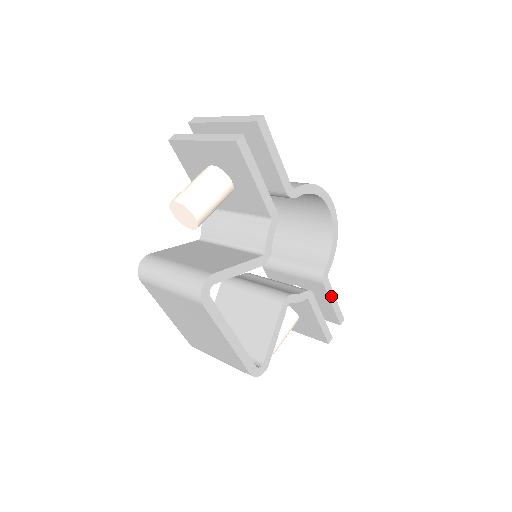
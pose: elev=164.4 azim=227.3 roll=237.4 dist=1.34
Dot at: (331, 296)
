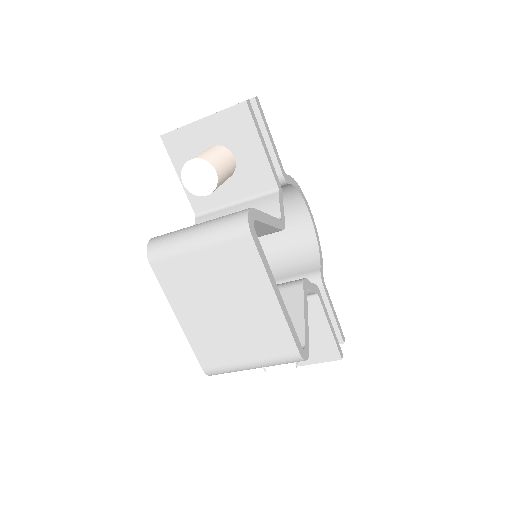
Dot at: (330, 304)
